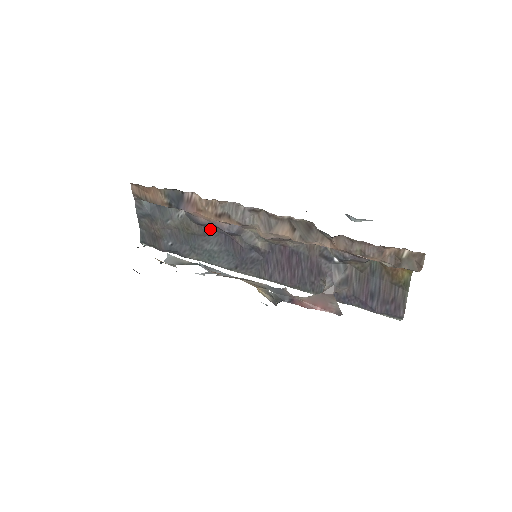
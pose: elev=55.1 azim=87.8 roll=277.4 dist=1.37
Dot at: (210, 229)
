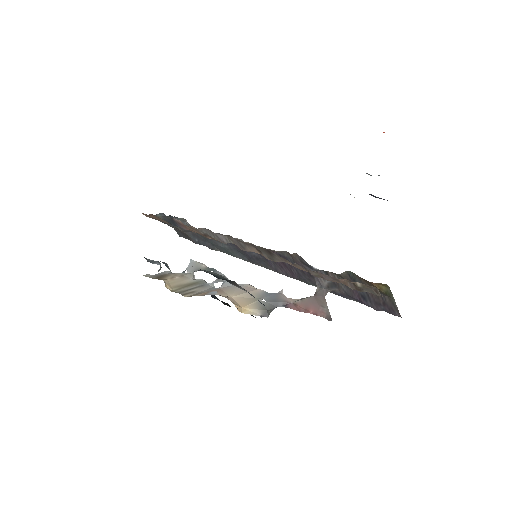
Dot at: occluded
